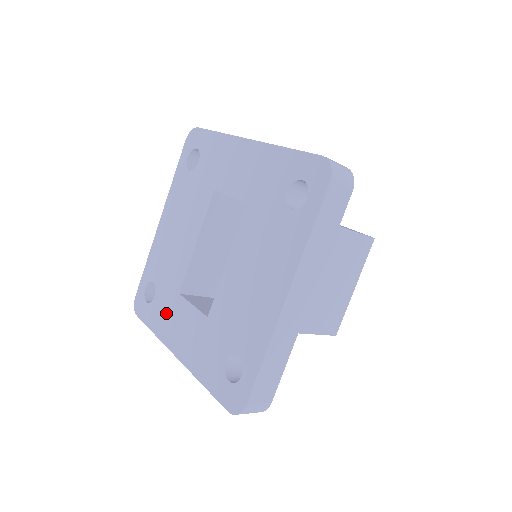
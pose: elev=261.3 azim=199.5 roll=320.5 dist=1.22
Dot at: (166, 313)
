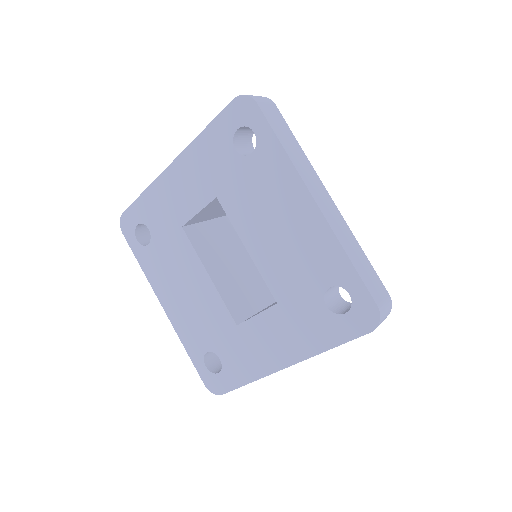
Dot at: (243, 354)
